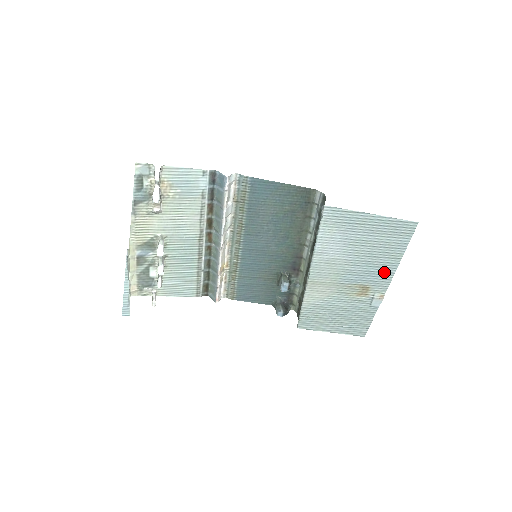
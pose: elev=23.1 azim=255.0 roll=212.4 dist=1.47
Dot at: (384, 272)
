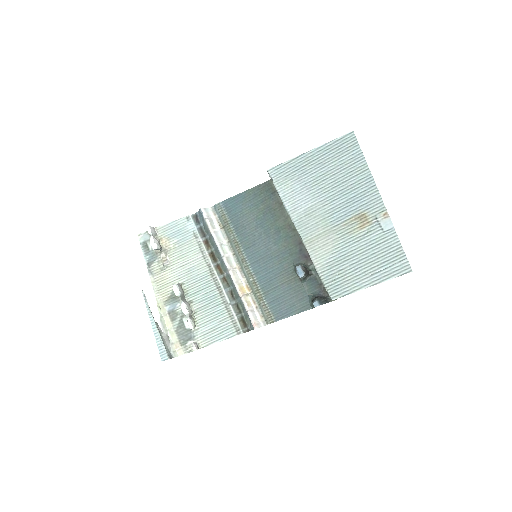
Dot at: (365, 190)
